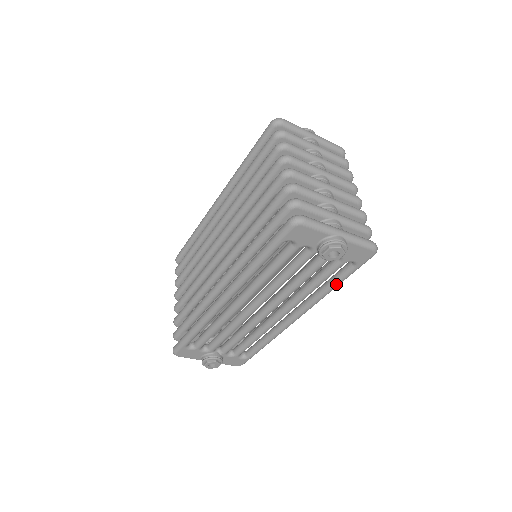
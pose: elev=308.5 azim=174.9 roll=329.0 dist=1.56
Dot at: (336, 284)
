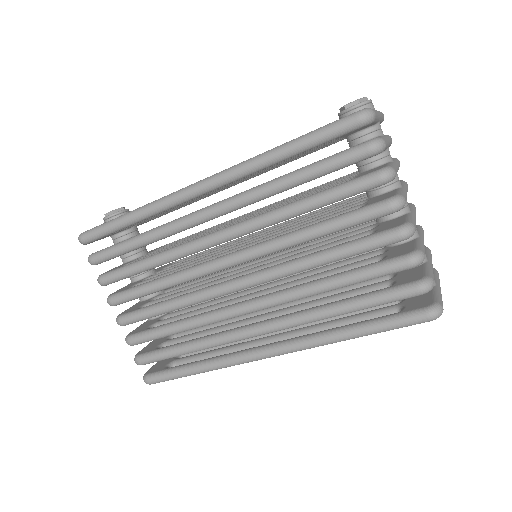
Dot at: occluded
